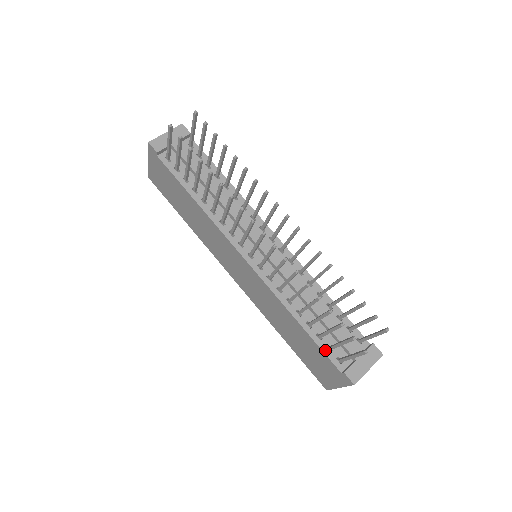
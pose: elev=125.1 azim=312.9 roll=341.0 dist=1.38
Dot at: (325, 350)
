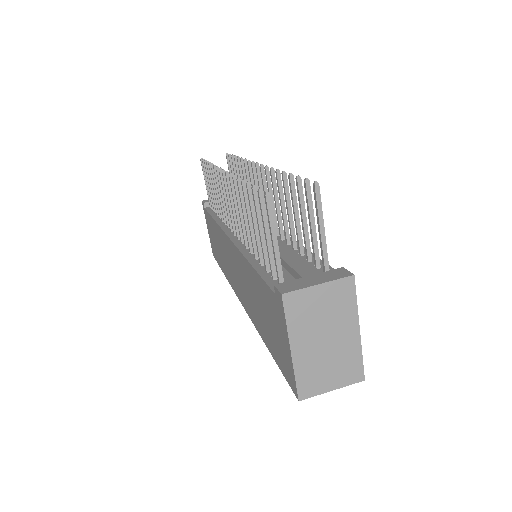
Dot at: (267, 279)
